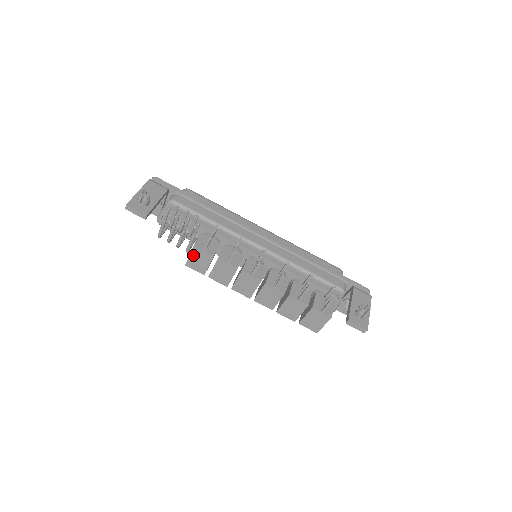
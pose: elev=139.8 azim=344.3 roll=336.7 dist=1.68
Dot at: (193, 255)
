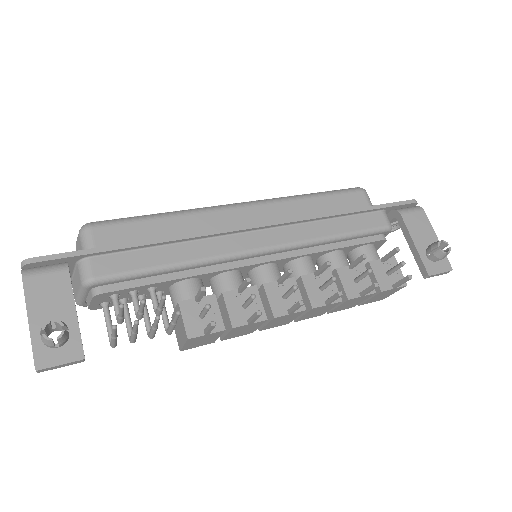
Dot at: (190, 343)
